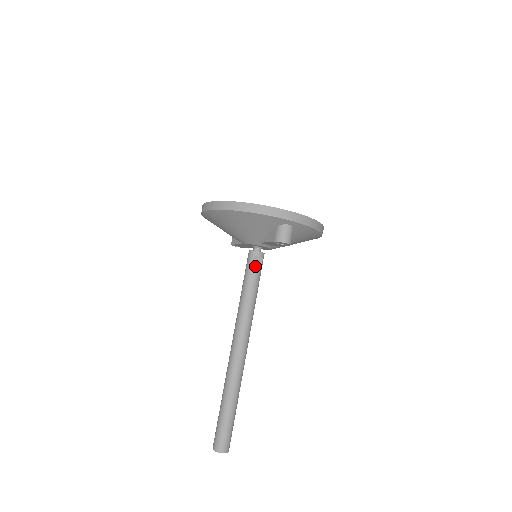
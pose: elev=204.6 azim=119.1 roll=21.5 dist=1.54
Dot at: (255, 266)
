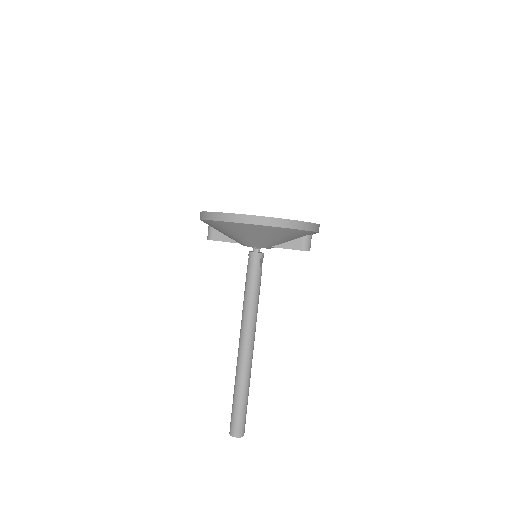
Dot at: (261, 267)
